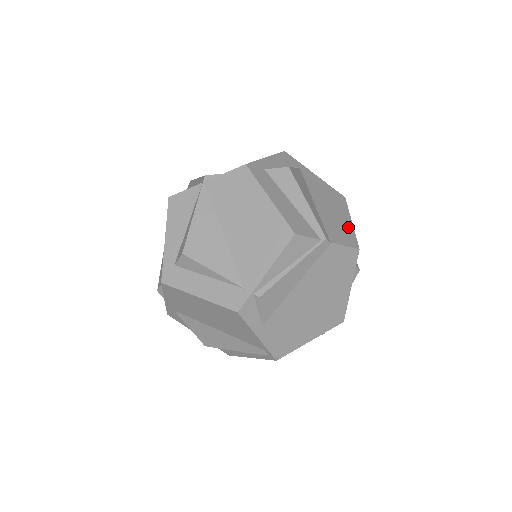
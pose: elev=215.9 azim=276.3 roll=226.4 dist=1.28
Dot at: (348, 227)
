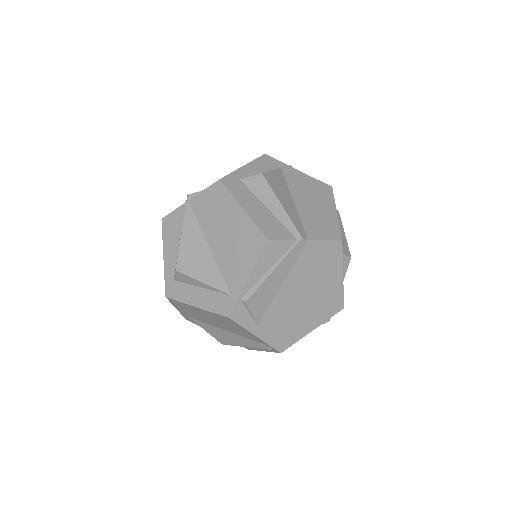
Dot at: (331, 219)
